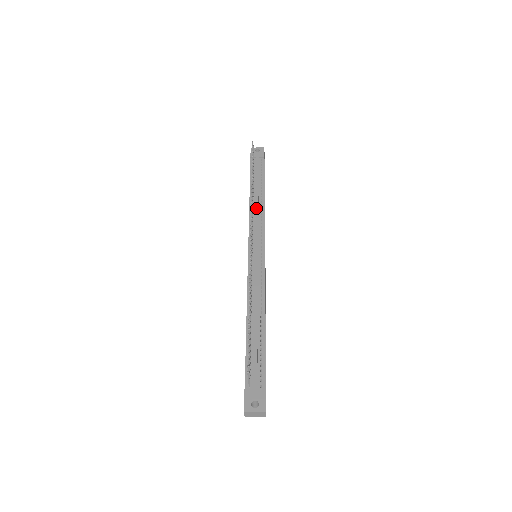
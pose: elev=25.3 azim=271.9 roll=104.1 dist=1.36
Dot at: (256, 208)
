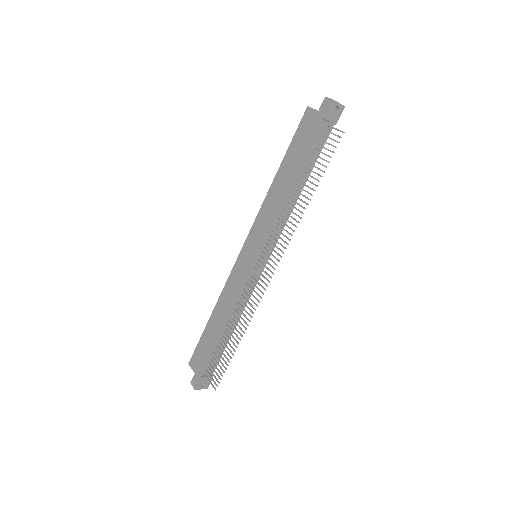
Dot at: (287, 210)
